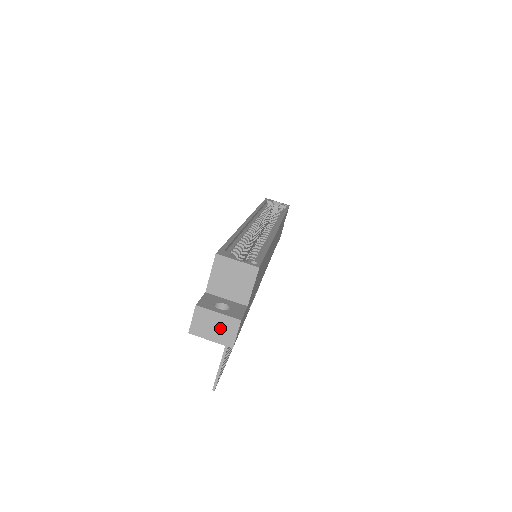
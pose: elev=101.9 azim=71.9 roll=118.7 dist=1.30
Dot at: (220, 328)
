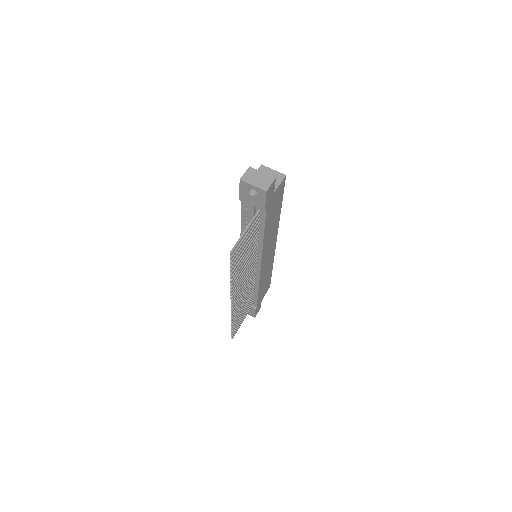
Dot at: (261, 180)
